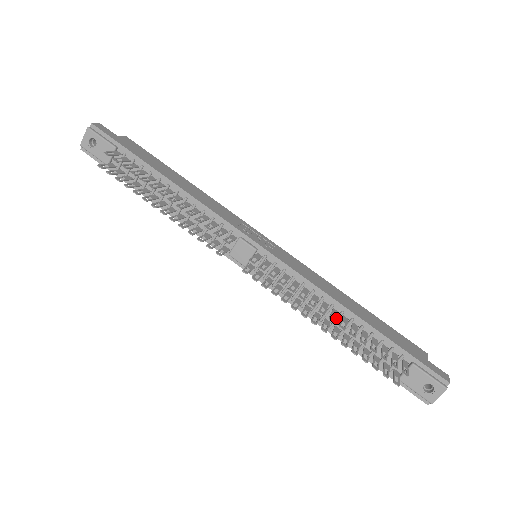
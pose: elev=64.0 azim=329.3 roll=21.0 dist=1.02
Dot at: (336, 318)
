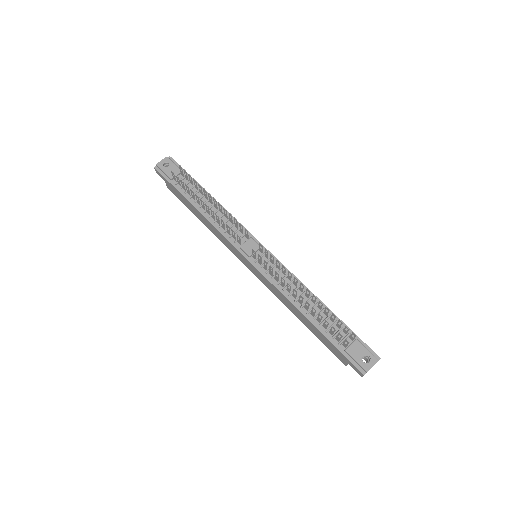
Dot at: (307, 300)
